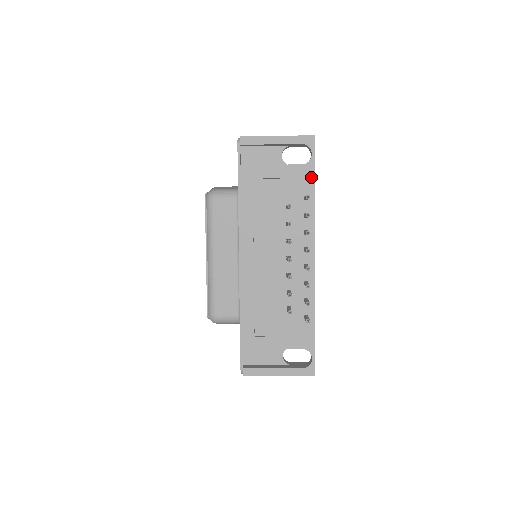
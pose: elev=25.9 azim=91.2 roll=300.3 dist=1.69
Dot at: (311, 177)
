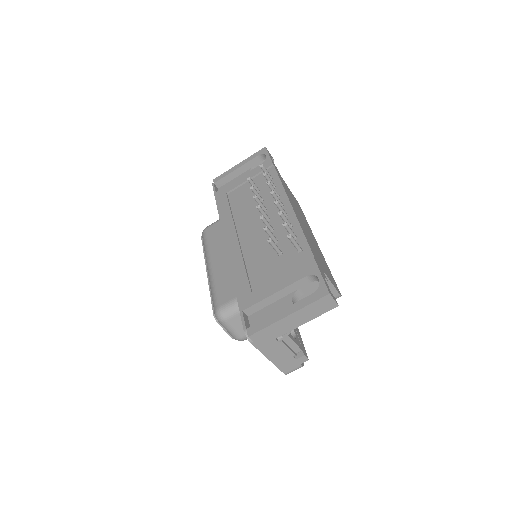
Dot at: (270, 166)
